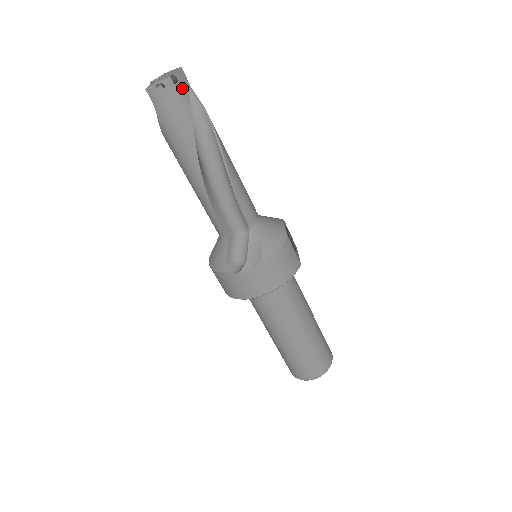
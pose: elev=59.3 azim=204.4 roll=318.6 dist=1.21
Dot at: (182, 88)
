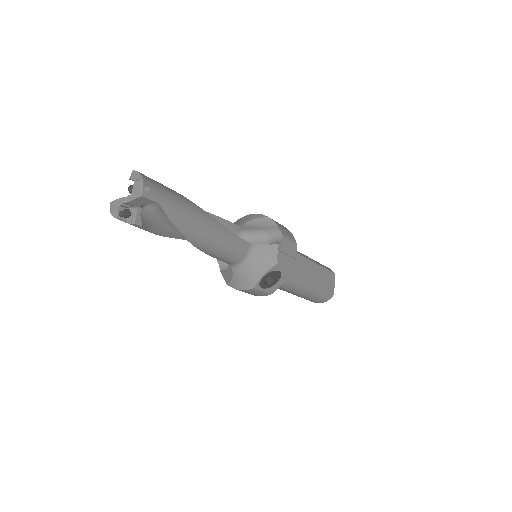
Dot at: (132, 224)
